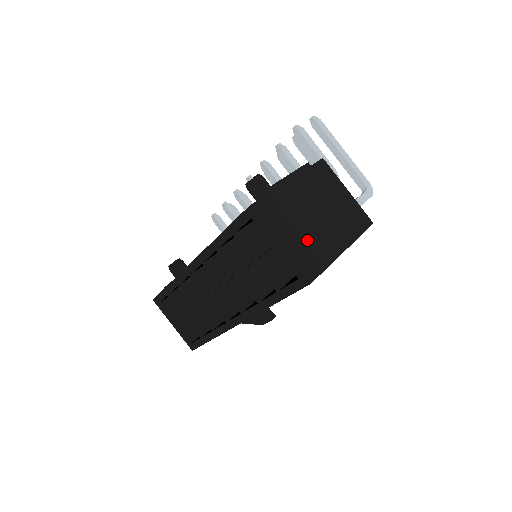
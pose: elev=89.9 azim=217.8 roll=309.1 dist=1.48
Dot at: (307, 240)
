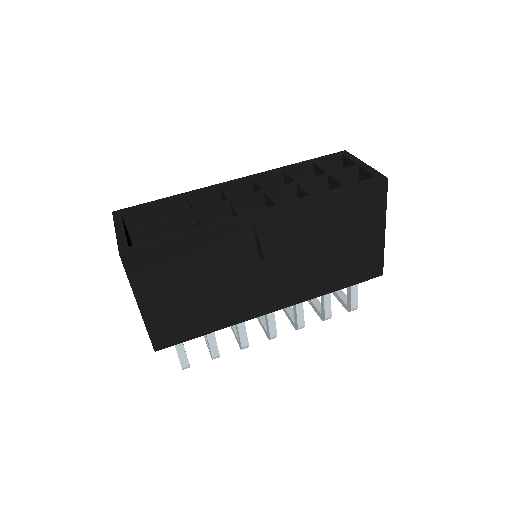
Dot at: occluded
